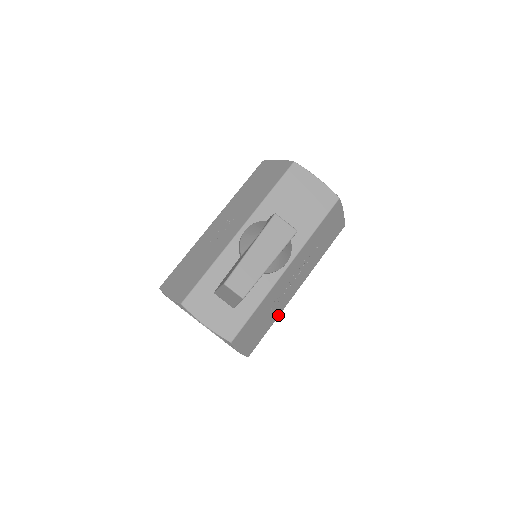
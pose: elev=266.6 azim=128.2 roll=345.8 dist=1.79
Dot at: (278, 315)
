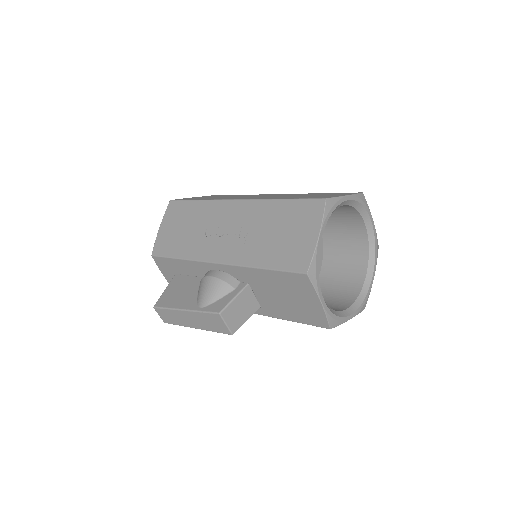
Dot at: occluded
